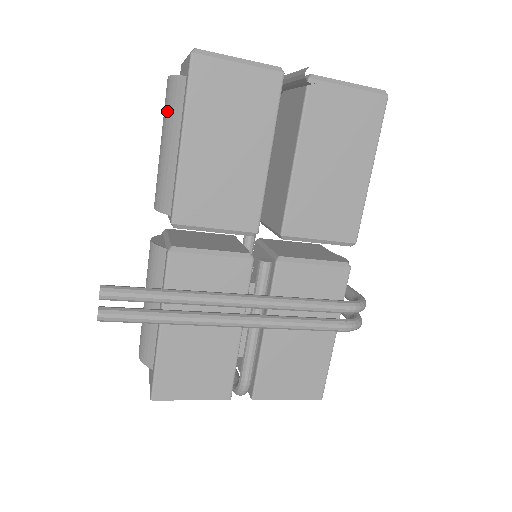
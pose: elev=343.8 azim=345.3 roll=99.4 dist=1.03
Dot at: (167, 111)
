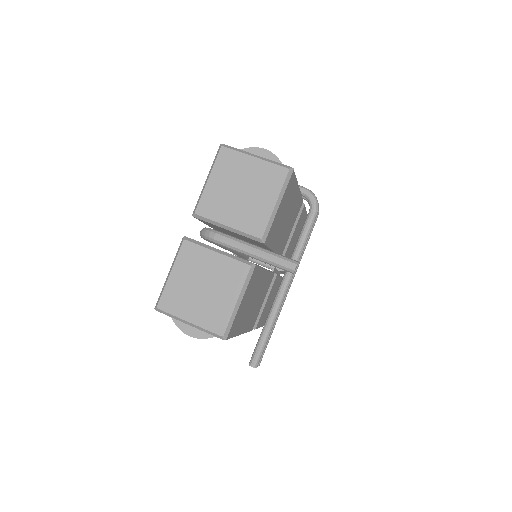
Dot at: occluded
